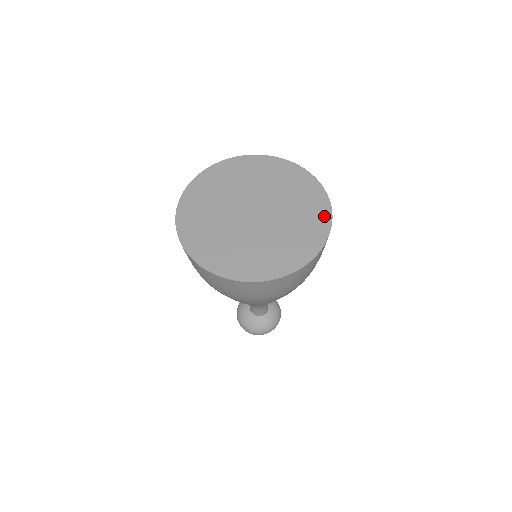
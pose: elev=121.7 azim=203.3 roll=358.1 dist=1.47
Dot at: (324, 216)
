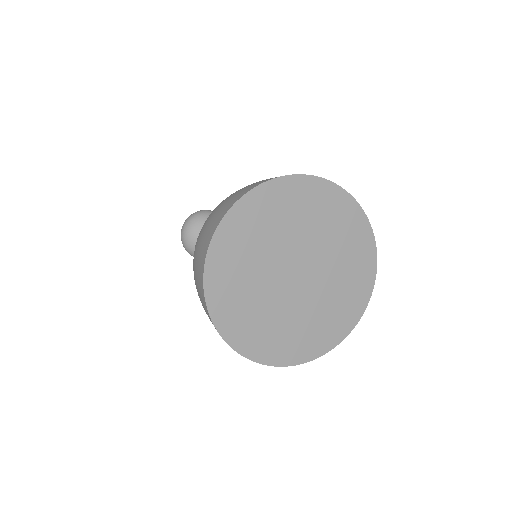
Dot at: (361, 303)
